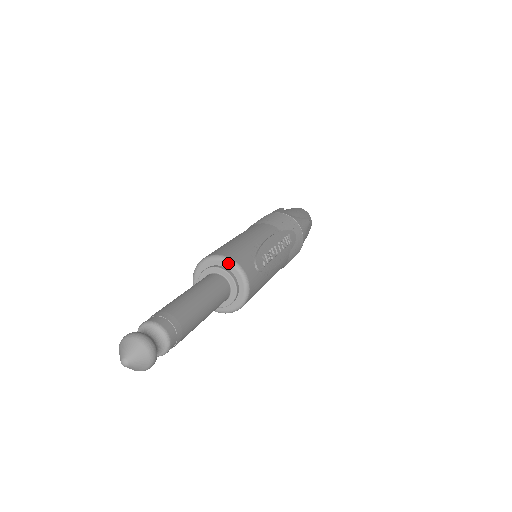
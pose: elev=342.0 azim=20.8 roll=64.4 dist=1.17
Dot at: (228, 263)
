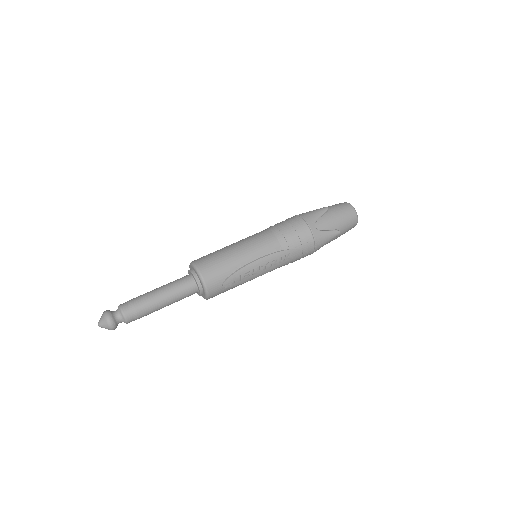
Dot at: (200, 279)
